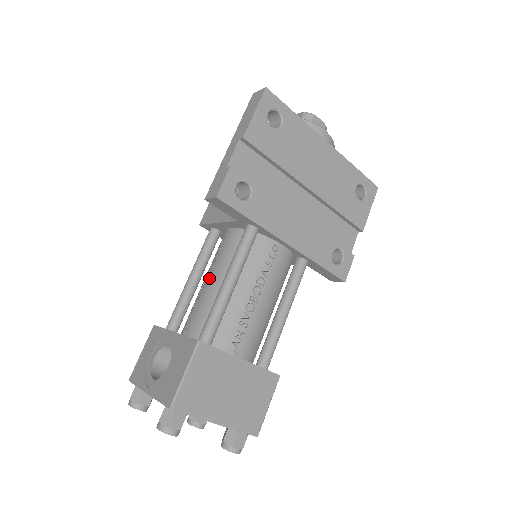
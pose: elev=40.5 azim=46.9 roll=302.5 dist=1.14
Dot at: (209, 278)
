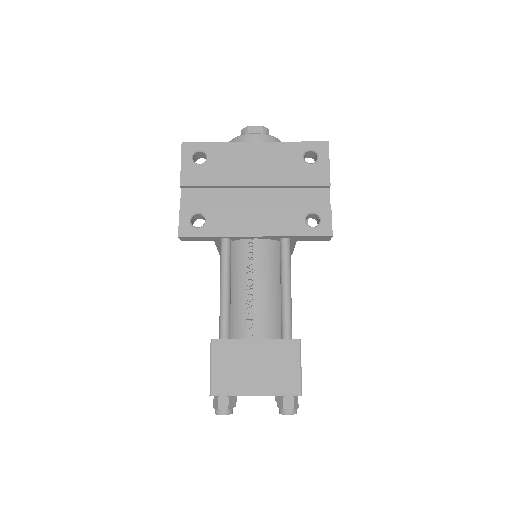
Dot at: occluded
